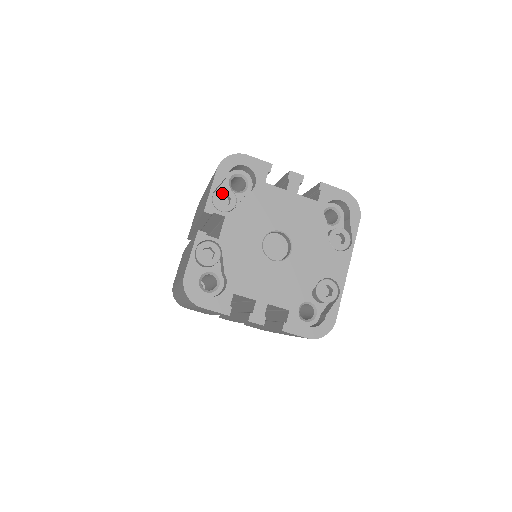
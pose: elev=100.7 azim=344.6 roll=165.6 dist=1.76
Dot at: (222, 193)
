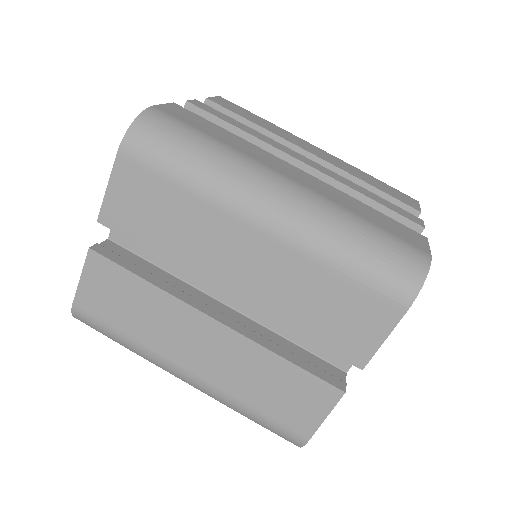
Dot at: occluded
